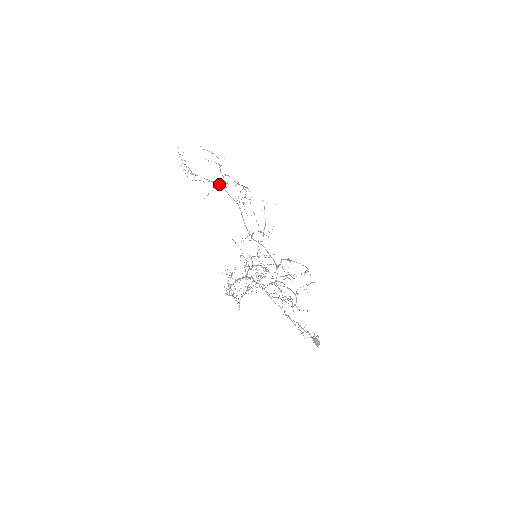
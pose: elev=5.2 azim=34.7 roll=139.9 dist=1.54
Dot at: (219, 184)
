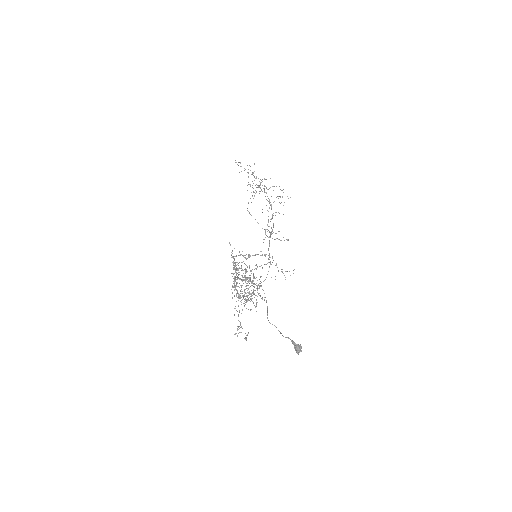
Dot at: (264, 190)
